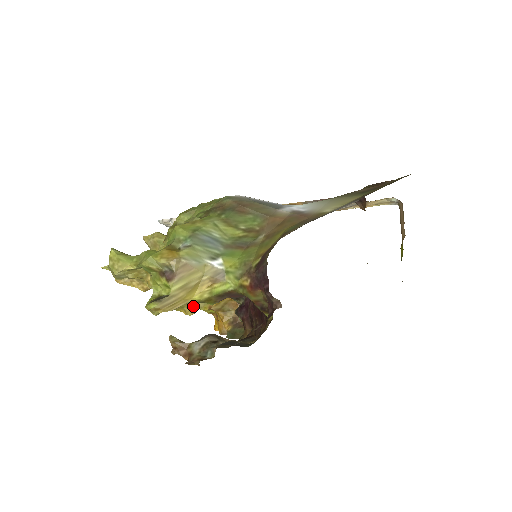
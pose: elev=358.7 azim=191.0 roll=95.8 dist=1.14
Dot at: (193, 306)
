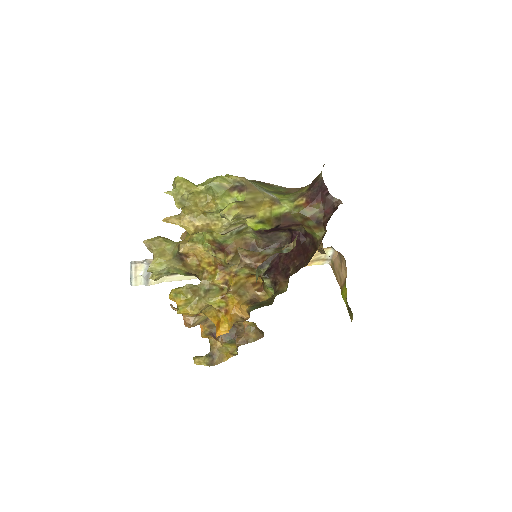
Dot at: (201, 301)
